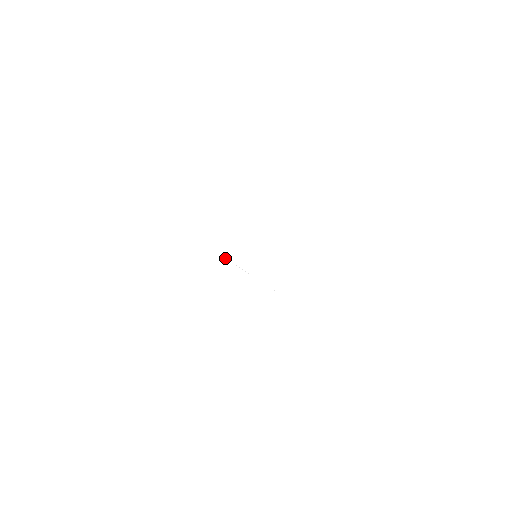
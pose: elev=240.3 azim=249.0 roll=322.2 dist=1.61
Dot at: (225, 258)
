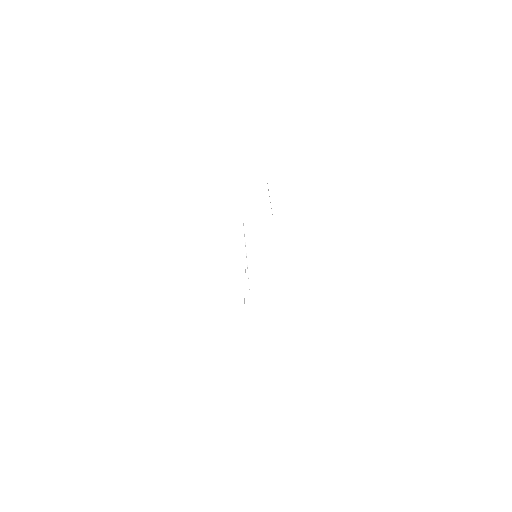
Dot at: occluded
